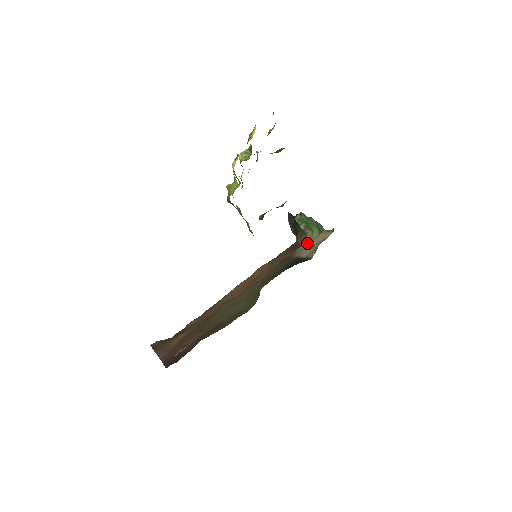
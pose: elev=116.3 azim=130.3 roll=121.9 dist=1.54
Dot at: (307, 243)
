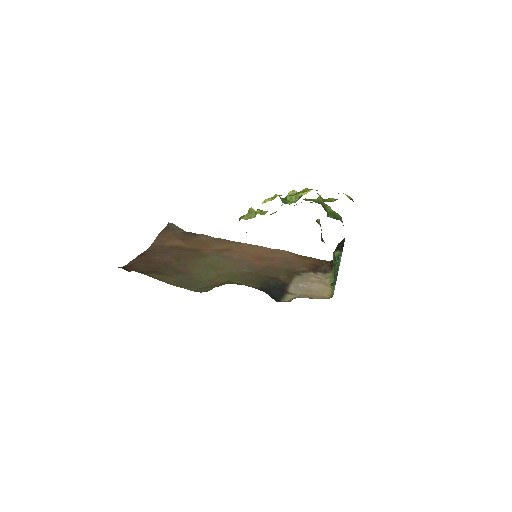
Dot at: (317, 279)
